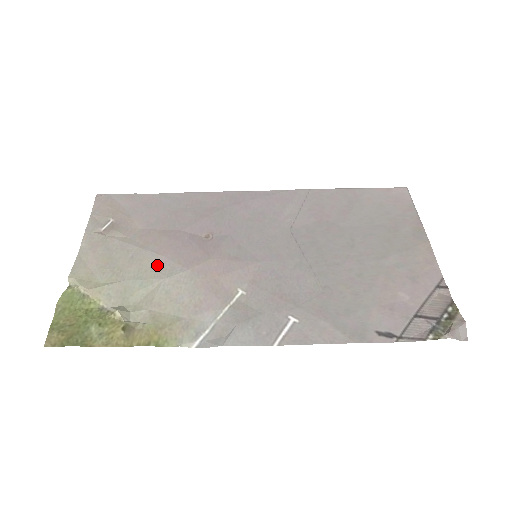
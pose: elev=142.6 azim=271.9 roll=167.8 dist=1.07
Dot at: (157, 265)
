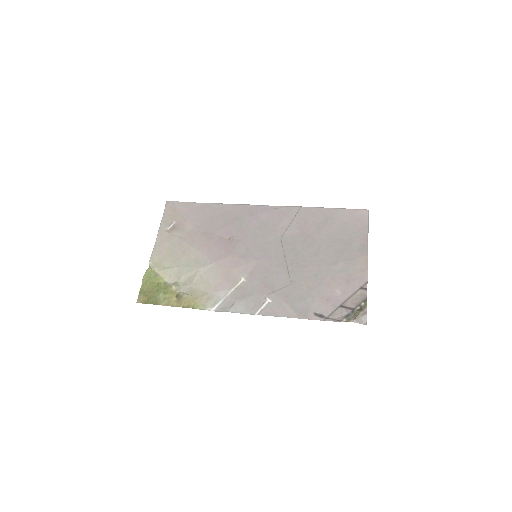
Dot at: (197, 258)
